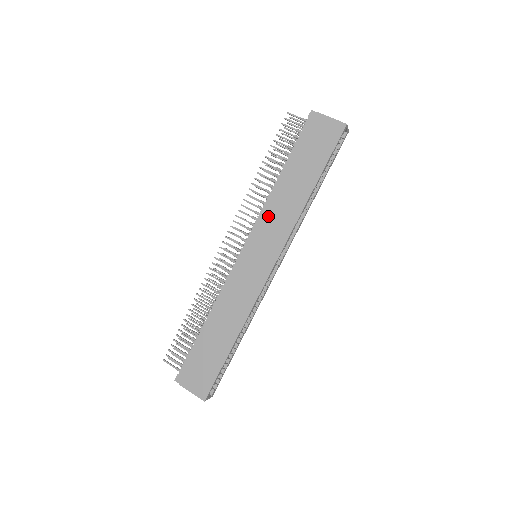
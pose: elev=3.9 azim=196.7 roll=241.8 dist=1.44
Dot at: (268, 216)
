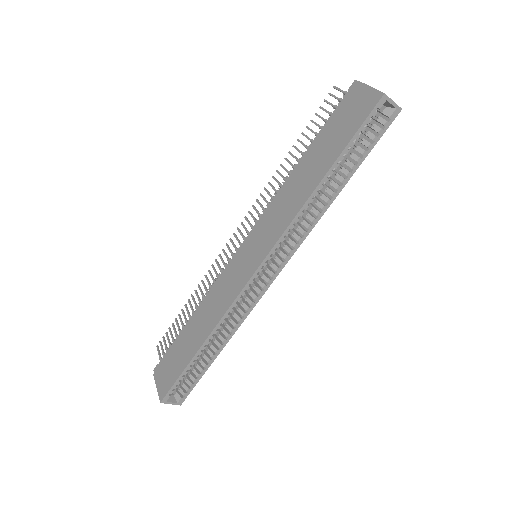
Dot at: (273, 208)
